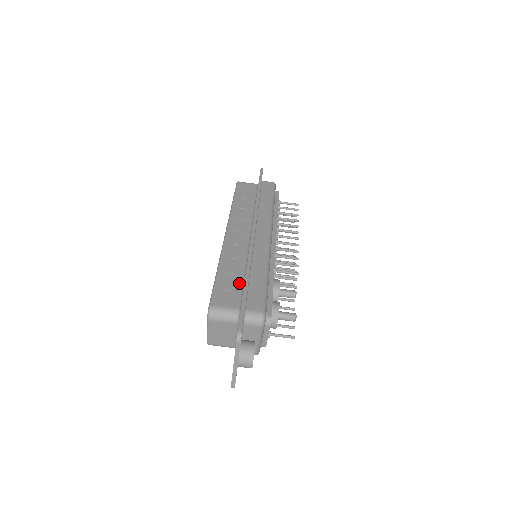
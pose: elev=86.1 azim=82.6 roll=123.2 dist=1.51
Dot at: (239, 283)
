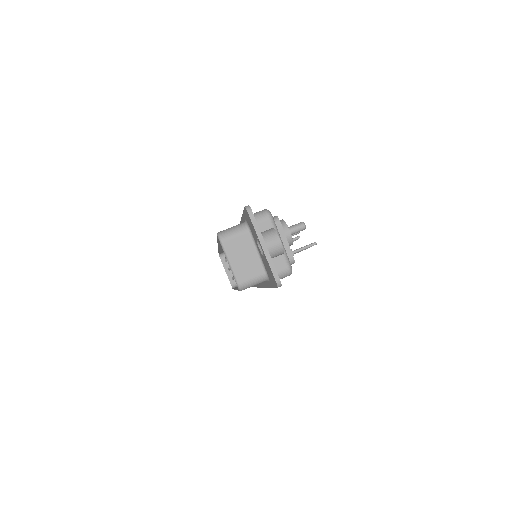
Dot at: occluded
